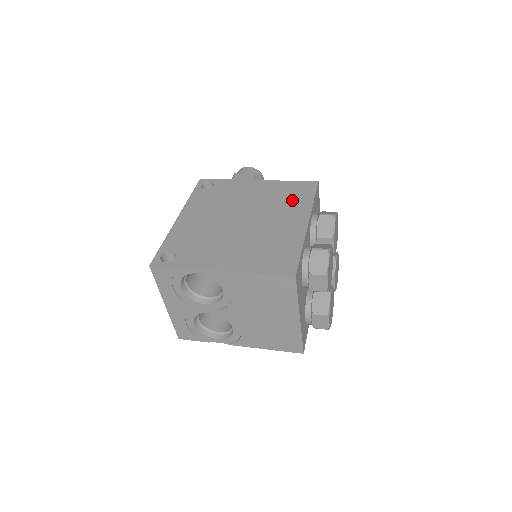
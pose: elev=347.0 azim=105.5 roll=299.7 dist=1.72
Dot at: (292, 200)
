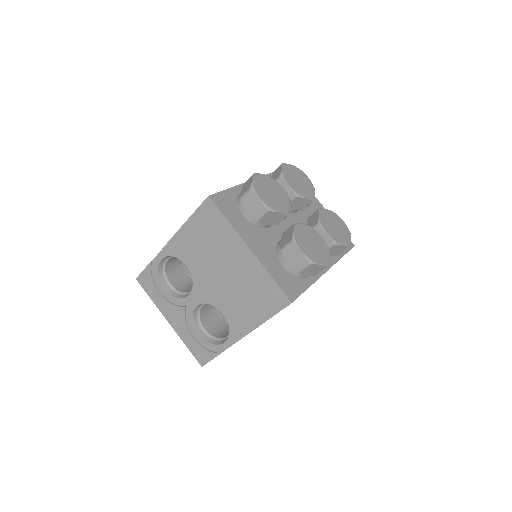
Dot at: occluded
